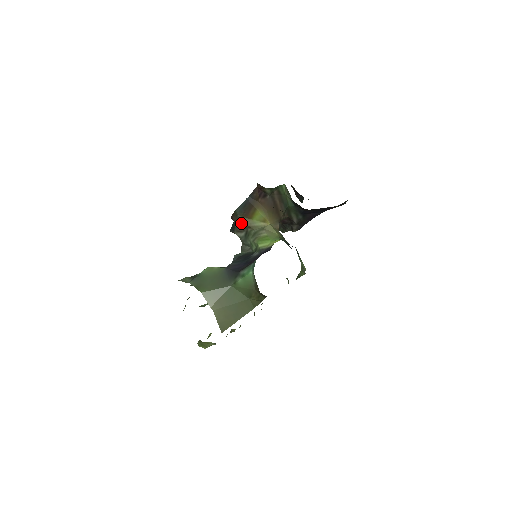
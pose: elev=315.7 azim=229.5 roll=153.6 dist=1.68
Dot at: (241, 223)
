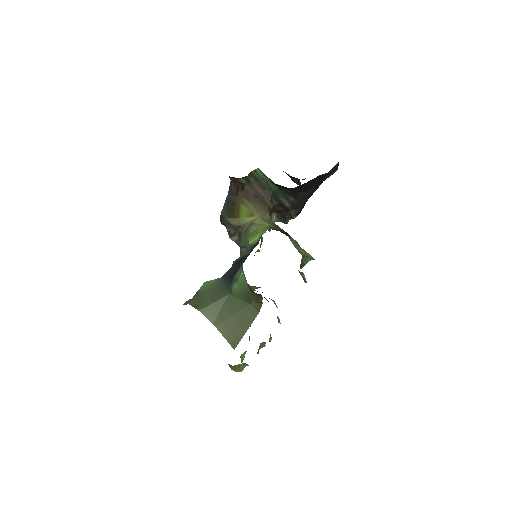
Dot at: (231, 225)
